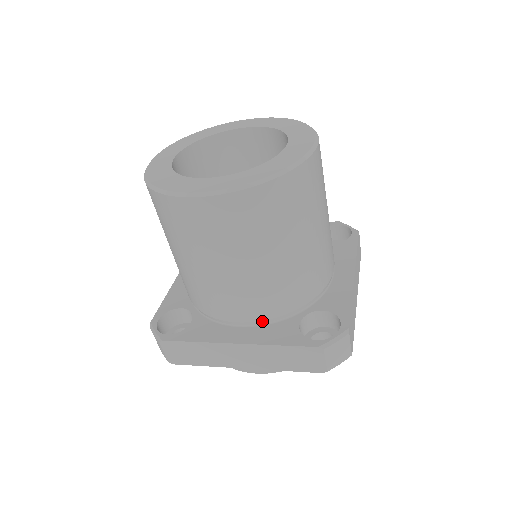
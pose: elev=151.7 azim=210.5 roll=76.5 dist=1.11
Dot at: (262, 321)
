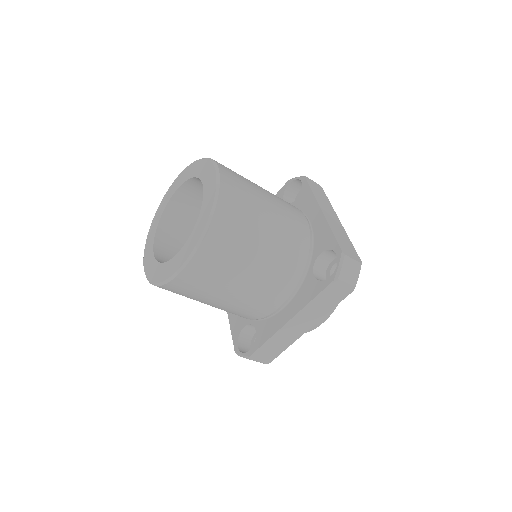
Dot at: (291, 294)
